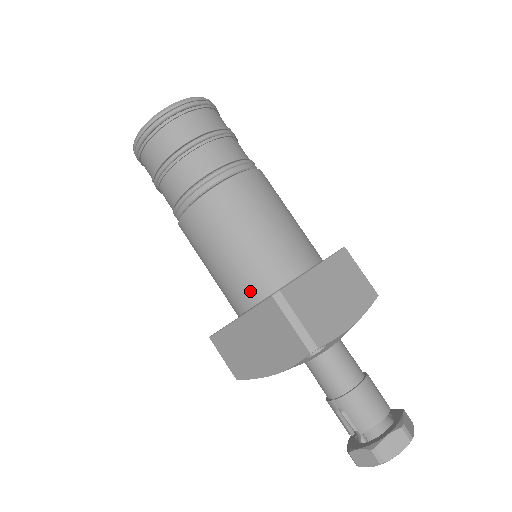
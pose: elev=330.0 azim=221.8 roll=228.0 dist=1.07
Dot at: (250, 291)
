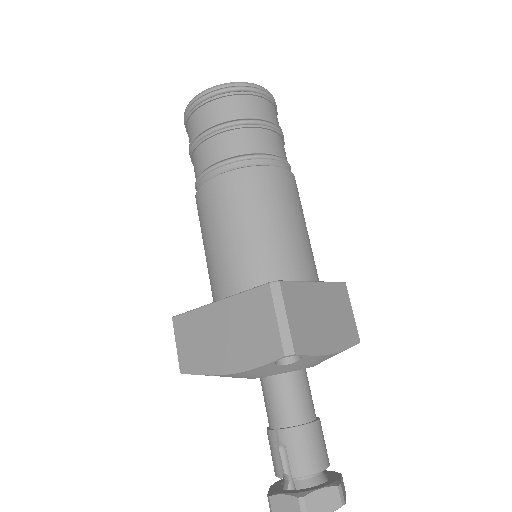
Dot at: (244, 277)
